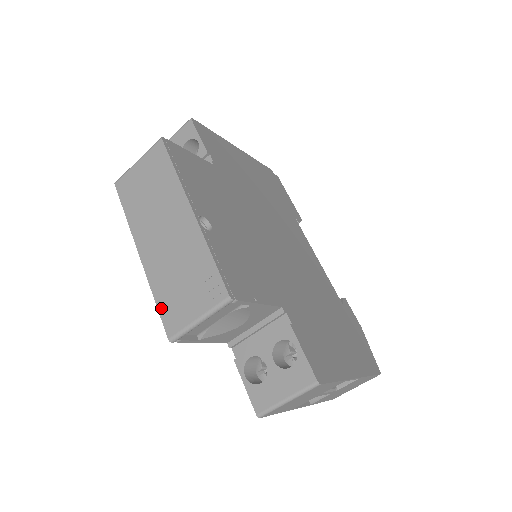
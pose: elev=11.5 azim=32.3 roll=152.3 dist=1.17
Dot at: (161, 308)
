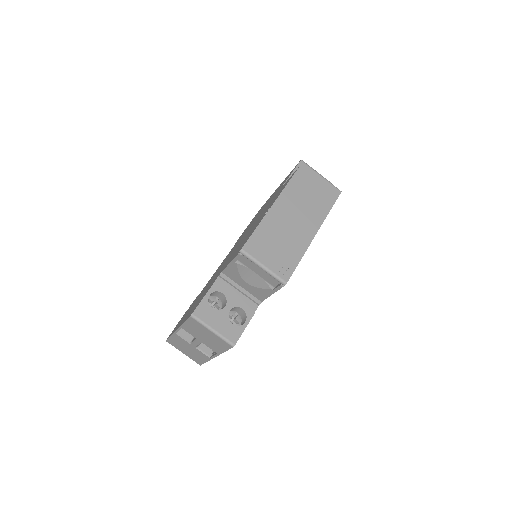
Dot at: (255, 235)
